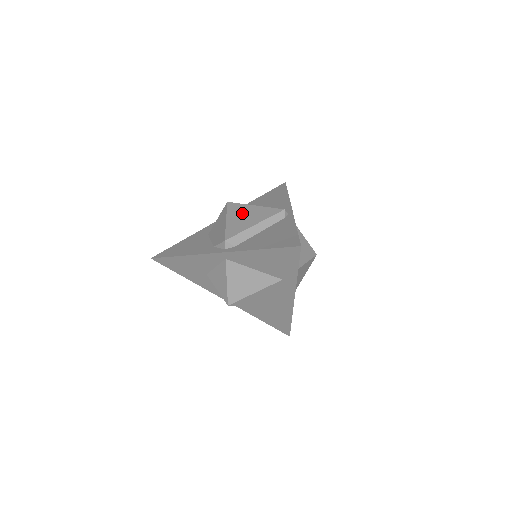
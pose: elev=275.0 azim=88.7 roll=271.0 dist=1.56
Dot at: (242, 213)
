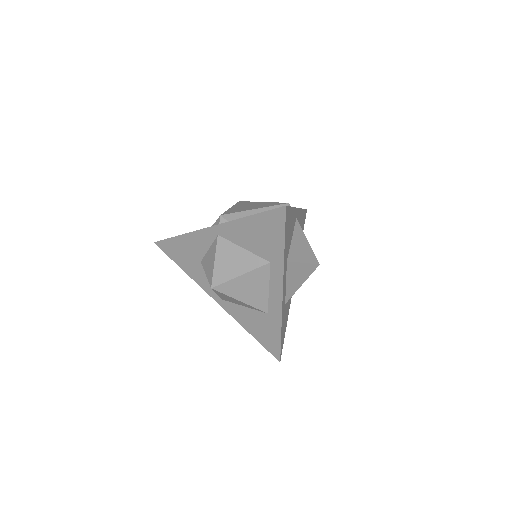
Dot at: (248, 205)
